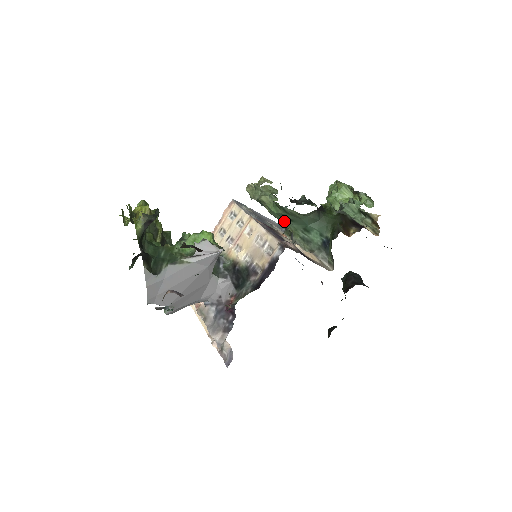
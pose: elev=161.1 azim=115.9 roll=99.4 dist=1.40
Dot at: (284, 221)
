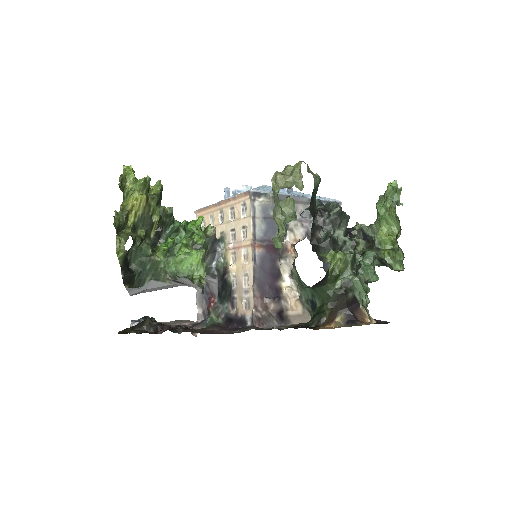
Dot at: occluded
